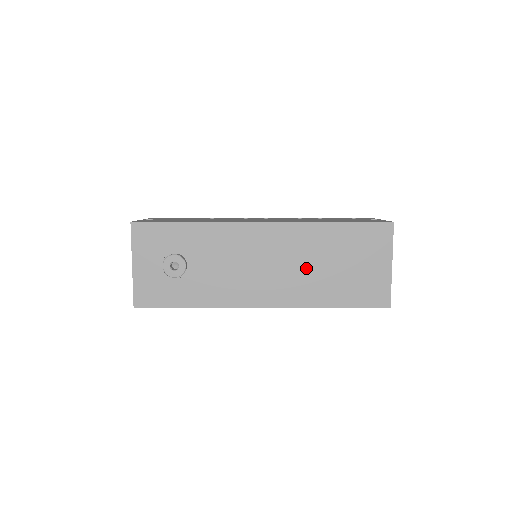
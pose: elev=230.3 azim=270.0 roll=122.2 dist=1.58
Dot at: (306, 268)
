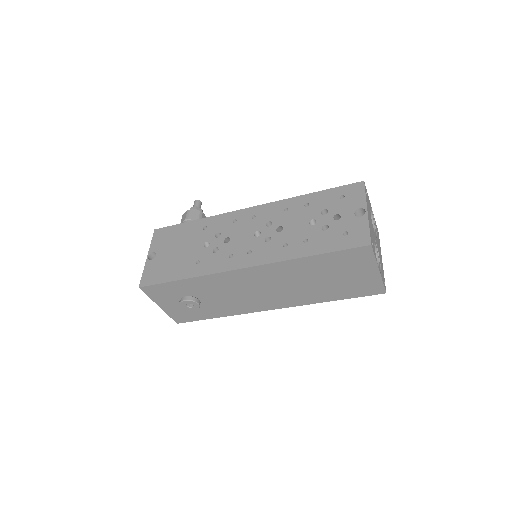
Dot at: (298, 285)
